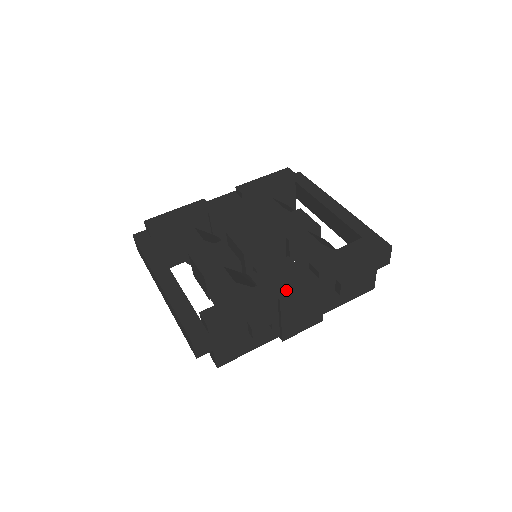
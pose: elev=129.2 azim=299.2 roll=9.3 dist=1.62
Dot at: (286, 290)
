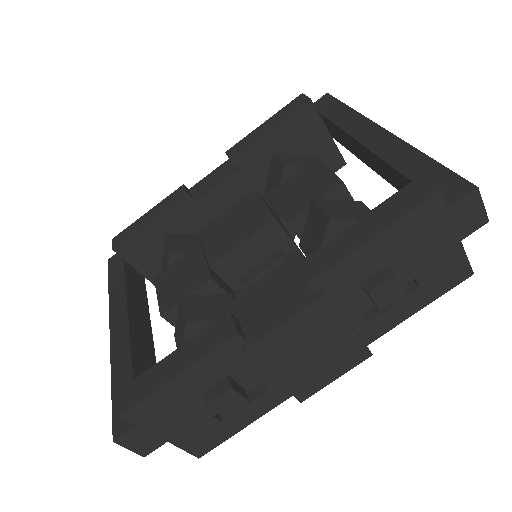
Dot at: (256, 327)
